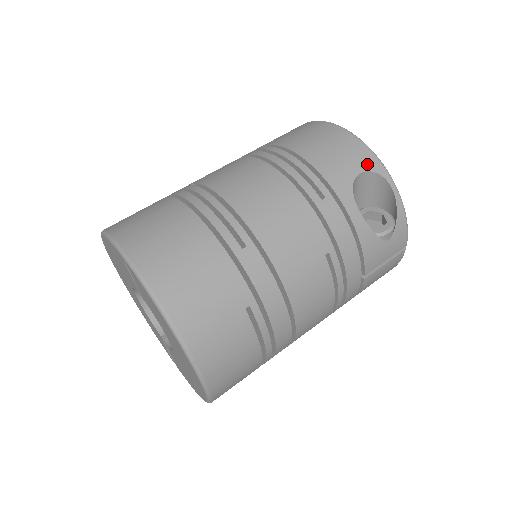
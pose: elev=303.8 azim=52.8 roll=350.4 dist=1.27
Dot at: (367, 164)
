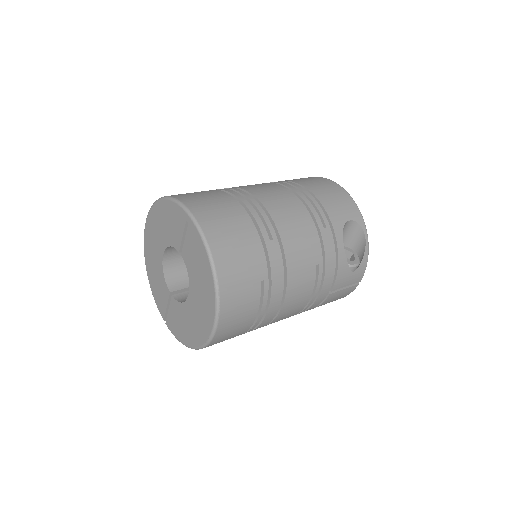
Dot at: (355, 216)
